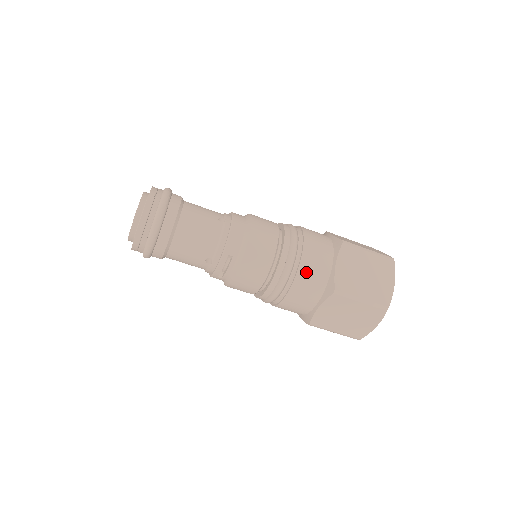
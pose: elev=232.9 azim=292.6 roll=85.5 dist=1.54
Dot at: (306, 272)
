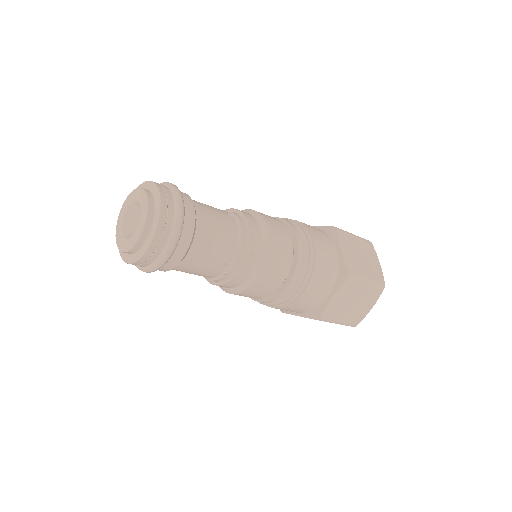
Dot at: (322, 260)
